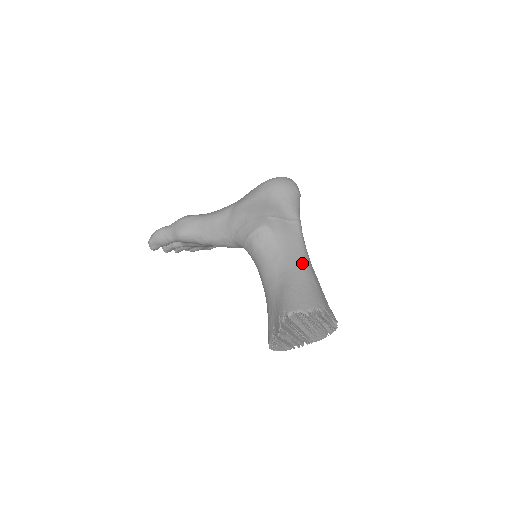
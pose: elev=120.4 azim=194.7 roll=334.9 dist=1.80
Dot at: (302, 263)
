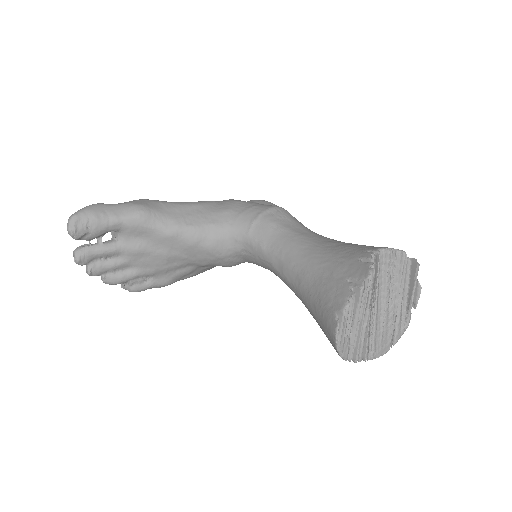
Dot at: occluded
